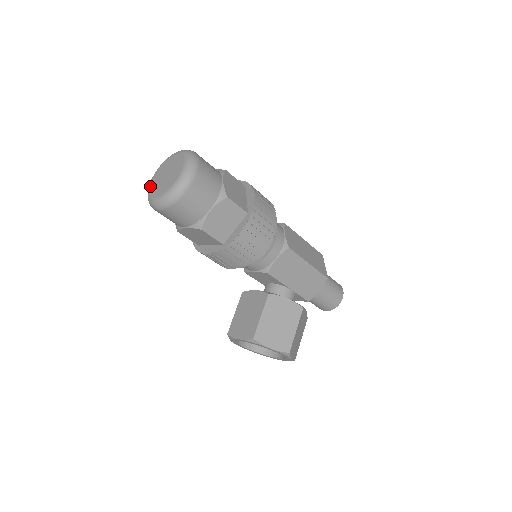
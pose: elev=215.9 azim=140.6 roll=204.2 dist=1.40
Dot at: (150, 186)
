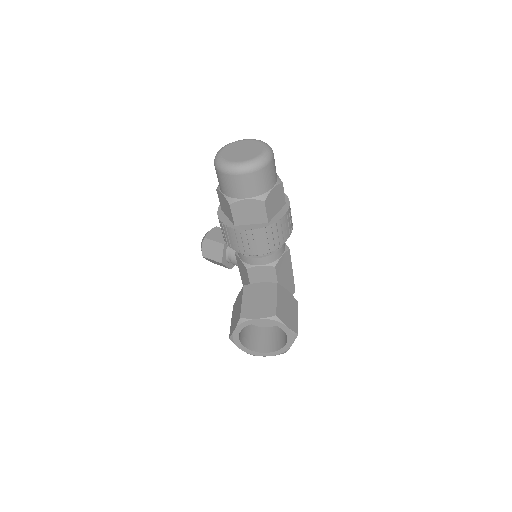
Dot at: (222, 157)
